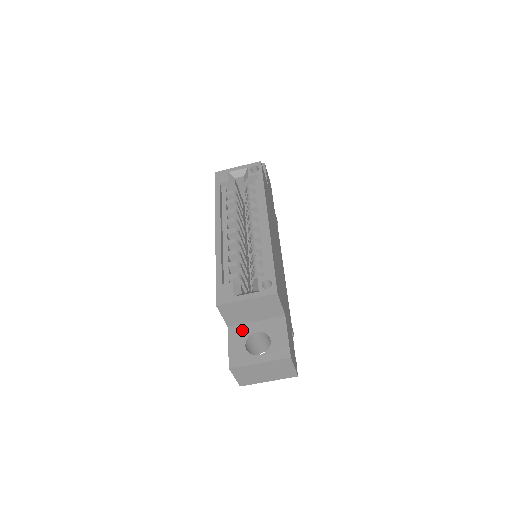
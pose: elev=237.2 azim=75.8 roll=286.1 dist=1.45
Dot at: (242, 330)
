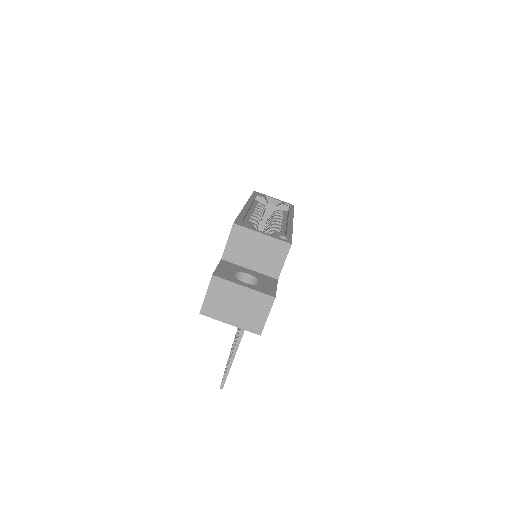
Dot at: (234, 266)
